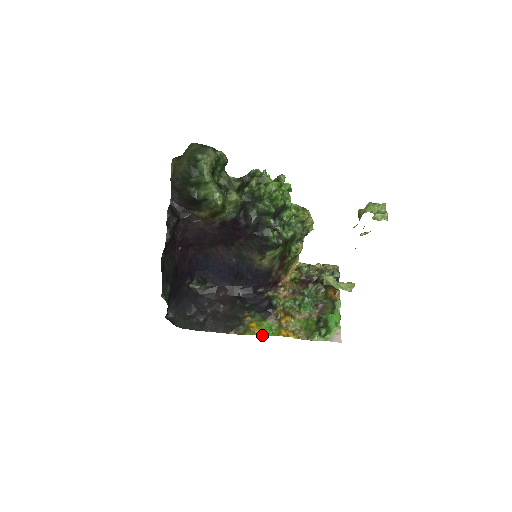
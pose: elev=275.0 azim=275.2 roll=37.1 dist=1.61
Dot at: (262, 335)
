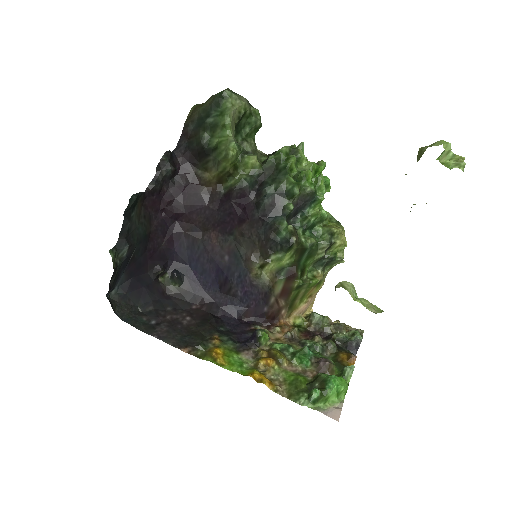
Dot at: (225, 367)
